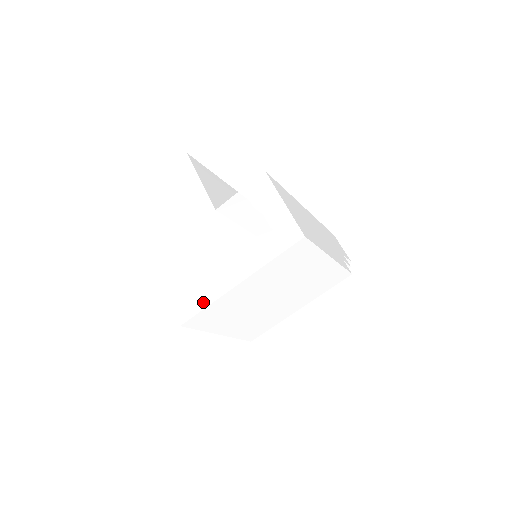
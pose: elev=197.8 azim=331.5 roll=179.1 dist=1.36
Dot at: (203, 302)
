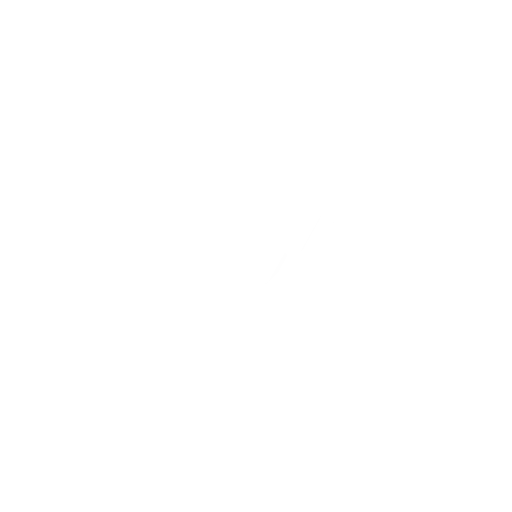
Dot at: (293, 321)
